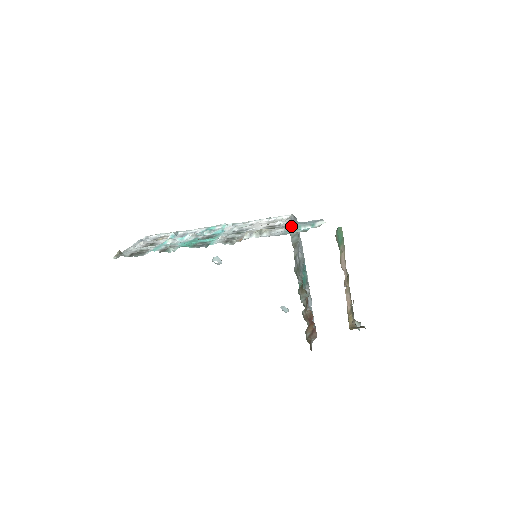
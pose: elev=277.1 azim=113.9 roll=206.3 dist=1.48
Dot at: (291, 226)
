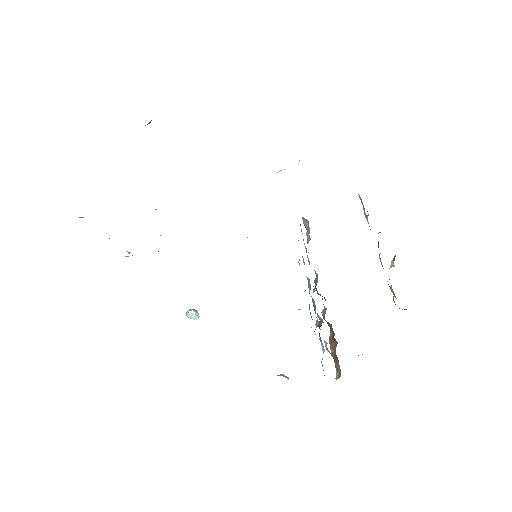
Dot at: occluded
